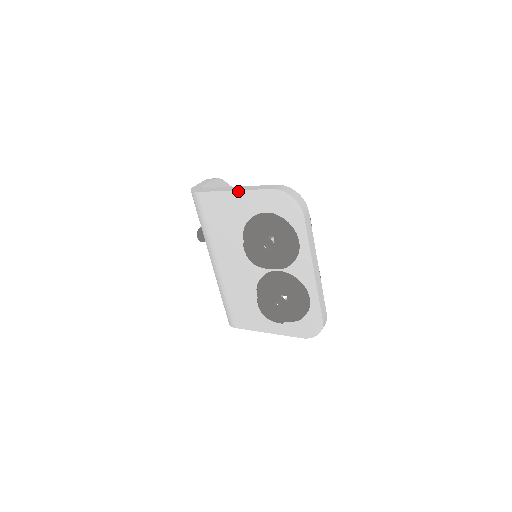
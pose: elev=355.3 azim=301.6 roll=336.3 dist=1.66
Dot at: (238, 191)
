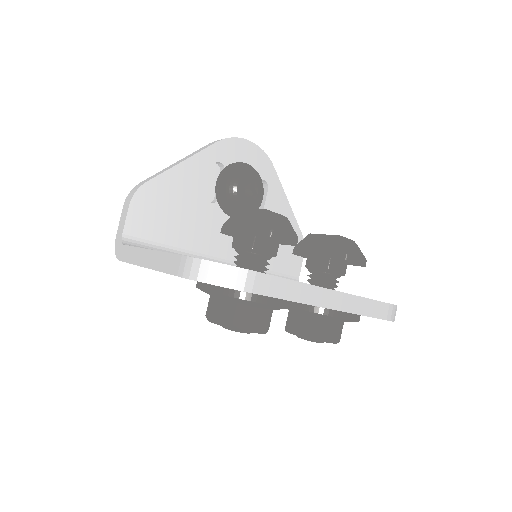
Dot at: occluded
